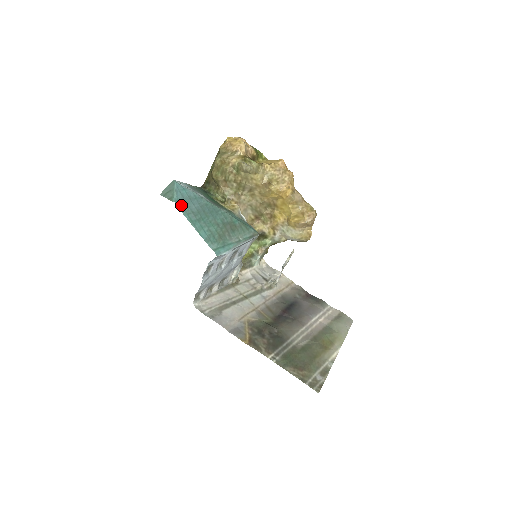
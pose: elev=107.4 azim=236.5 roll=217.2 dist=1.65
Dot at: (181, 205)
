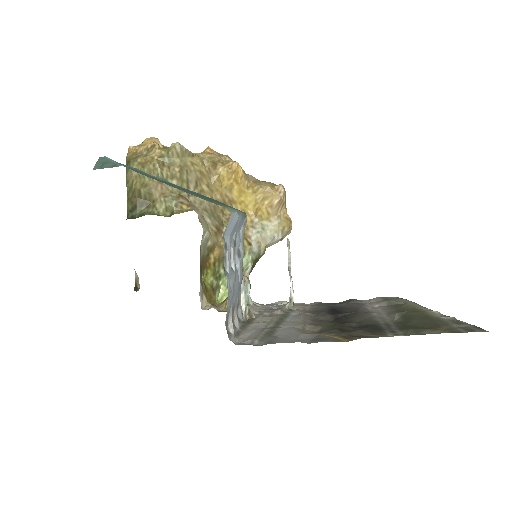
Dot at: (135, 171)
